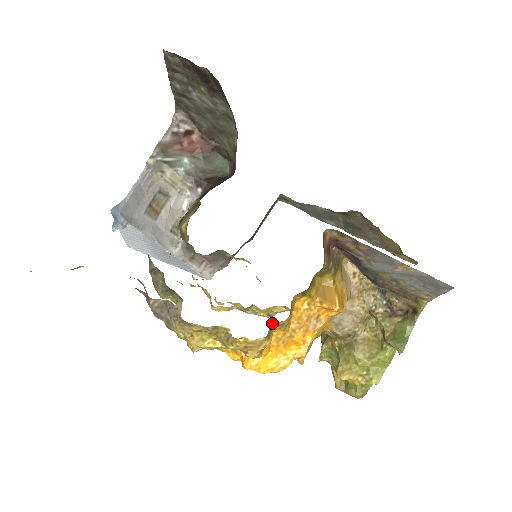
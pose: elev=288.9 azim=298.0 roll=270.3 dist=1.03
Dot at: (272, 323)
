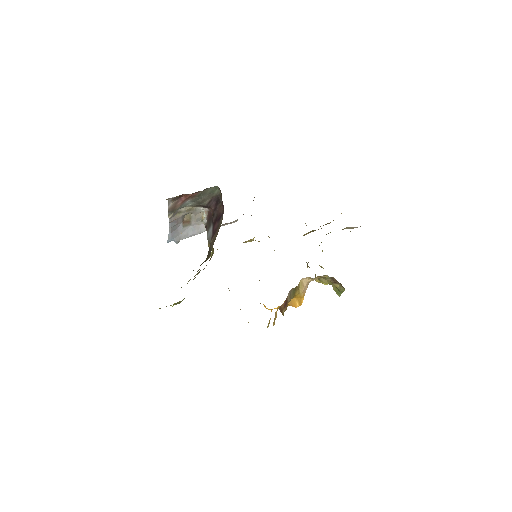
Dot at: (268, 324)
